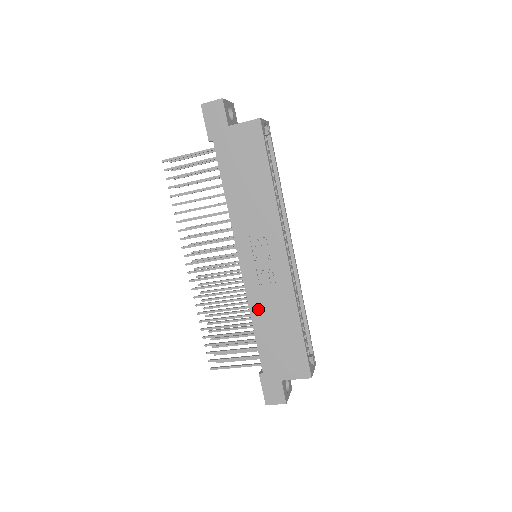
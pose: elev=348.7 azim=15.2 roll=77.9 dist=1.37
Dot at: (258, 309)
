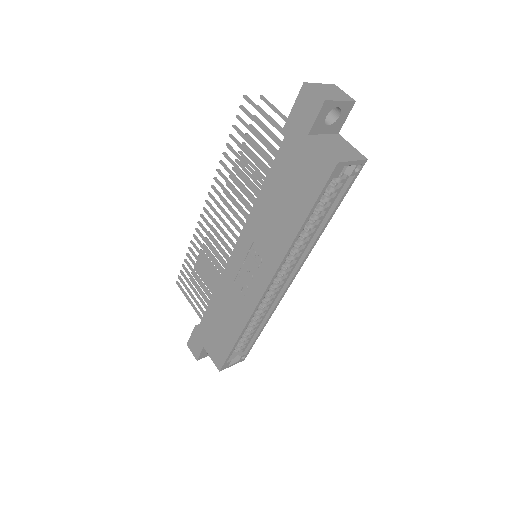
Dot at: (221, 294)
